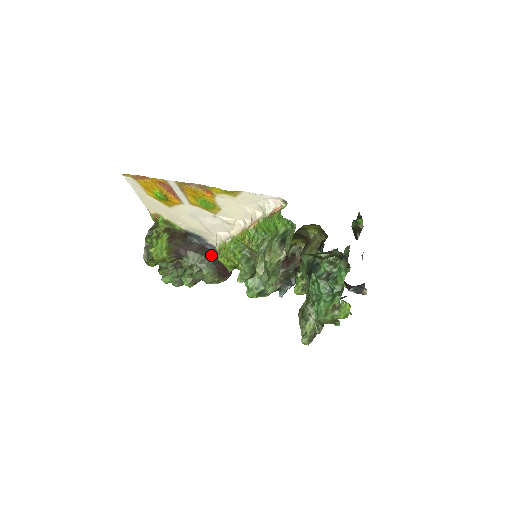
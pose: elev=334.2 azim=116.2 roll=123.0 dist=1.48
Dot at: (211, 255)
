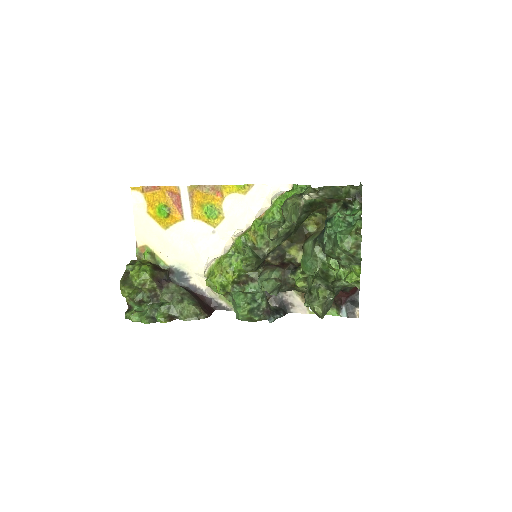
Dot at: (192, 293)
